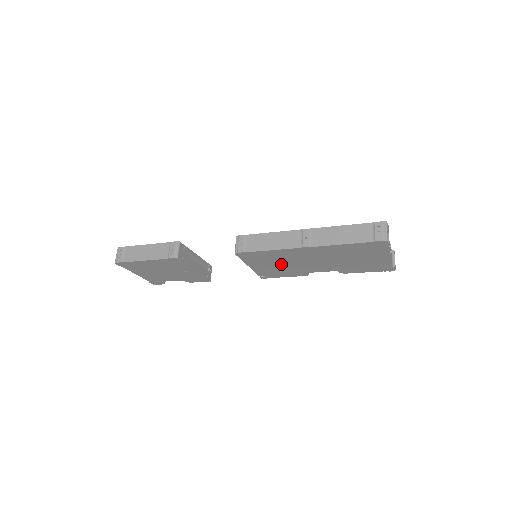
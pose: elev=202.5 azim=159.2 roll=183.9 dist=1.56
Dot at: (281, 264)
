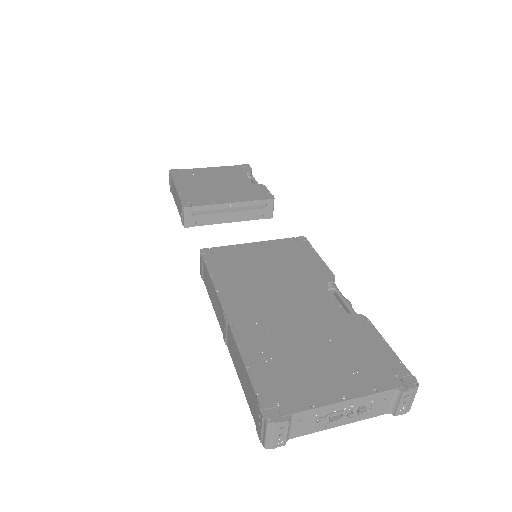
Dot at: occluded
